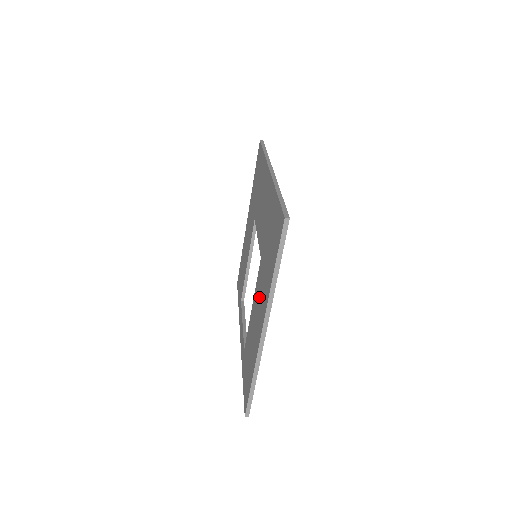
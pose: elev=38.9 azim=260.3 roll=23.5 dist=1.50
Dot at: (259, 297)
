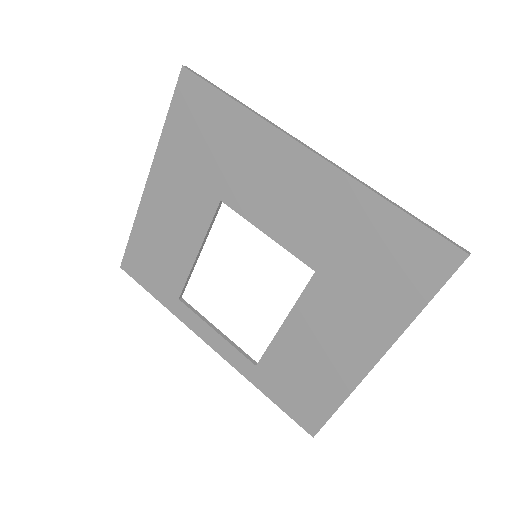
Dot at: (335, 321)
